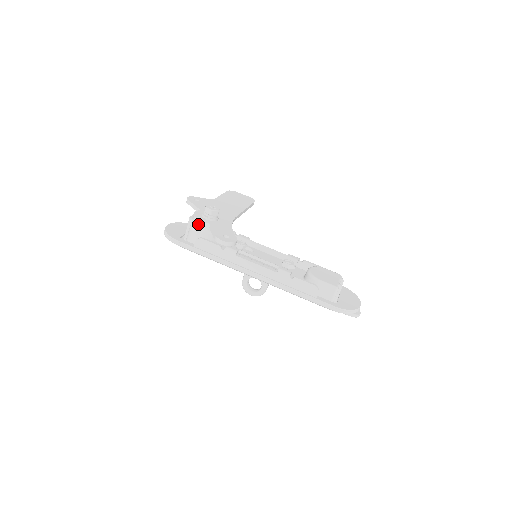
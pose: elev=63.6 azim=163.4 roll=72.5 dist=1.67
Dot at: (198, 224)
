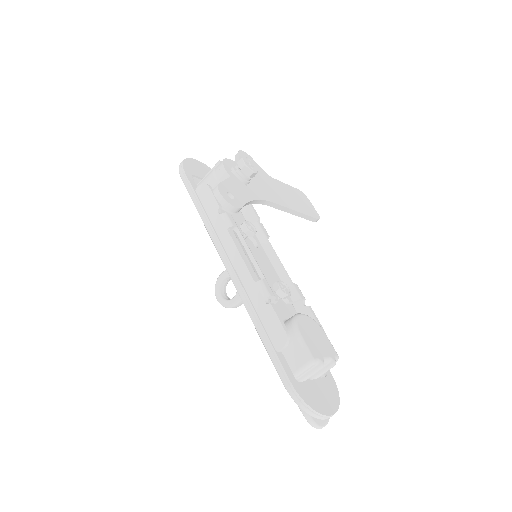
Dot at: (219, 169)
